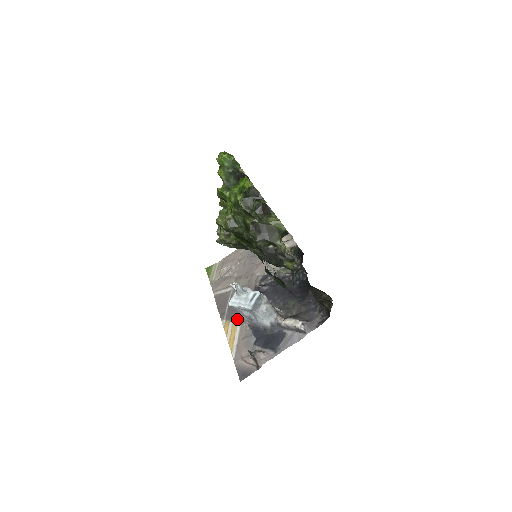
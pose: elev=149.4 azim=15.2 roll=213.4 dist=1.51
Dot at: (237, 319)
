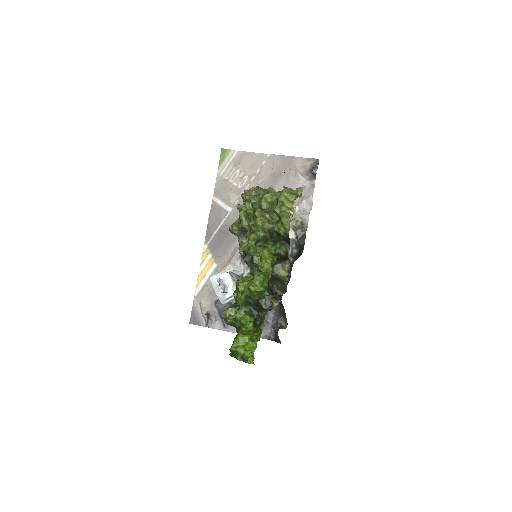
Dot at: (216, 257)
